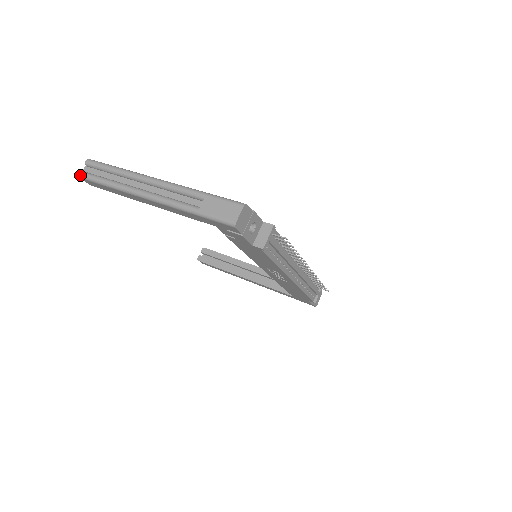
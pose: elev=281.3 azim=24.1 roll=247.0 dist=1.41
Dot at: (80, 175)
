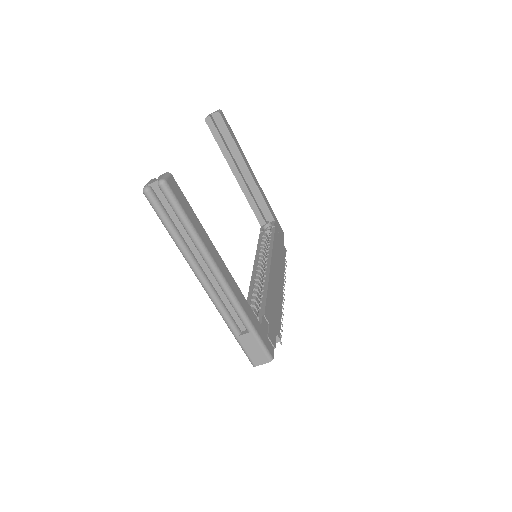
Dot at: (145, 195)
